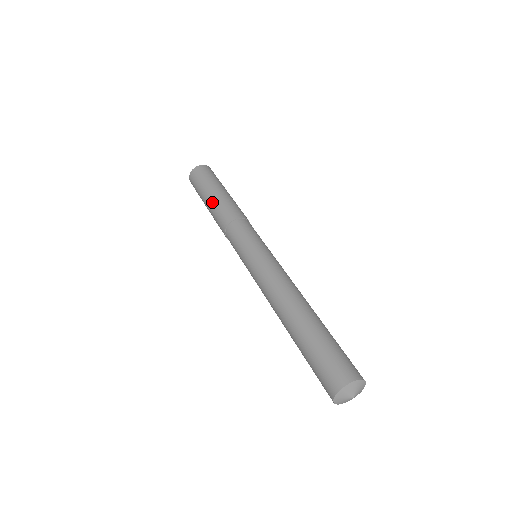
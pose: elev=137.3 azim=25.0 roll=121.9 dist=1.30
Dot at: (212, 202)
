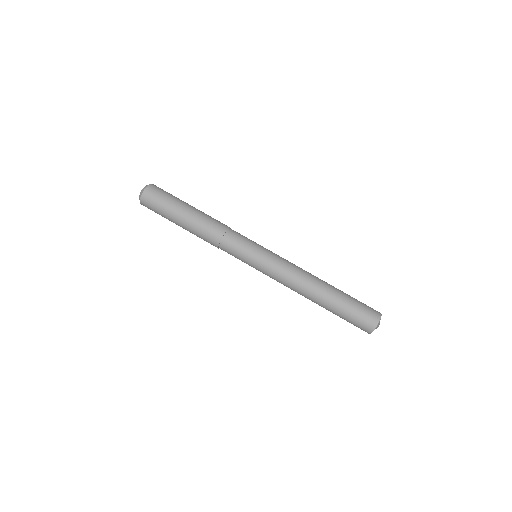
Dot at: (188, 228)
